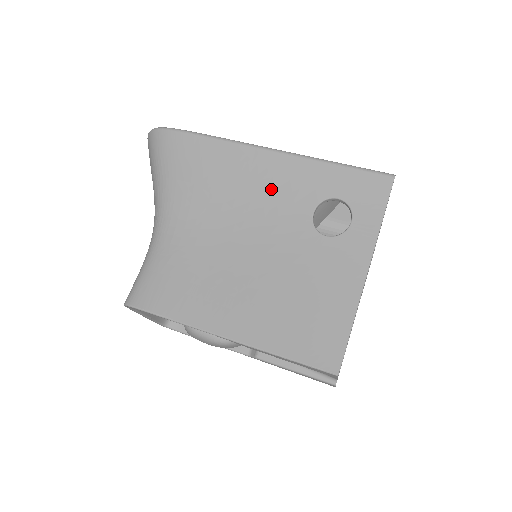
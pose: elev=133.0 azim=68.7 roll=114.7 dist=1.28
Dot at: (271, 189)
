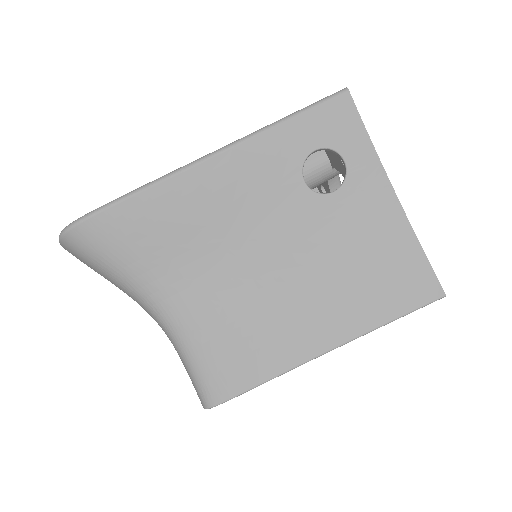
Dot at: (246, 191)
